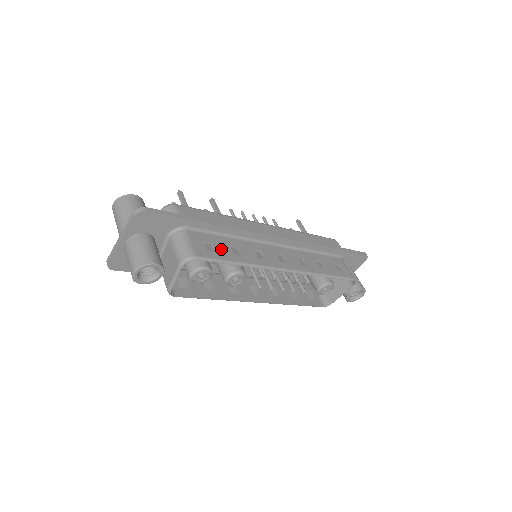
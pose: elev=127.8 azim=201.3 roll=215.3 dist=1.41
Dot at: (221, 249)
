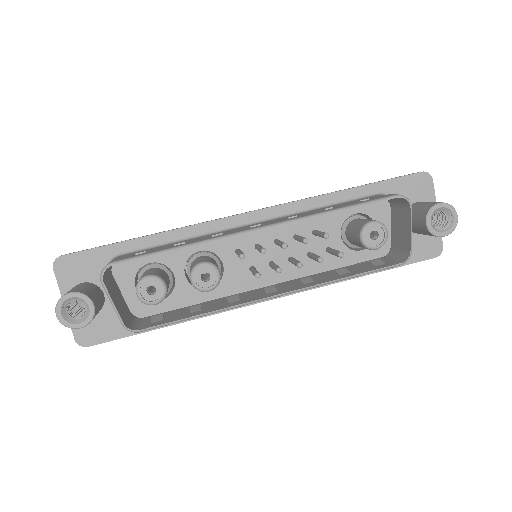
Dot at: (156, 249)
